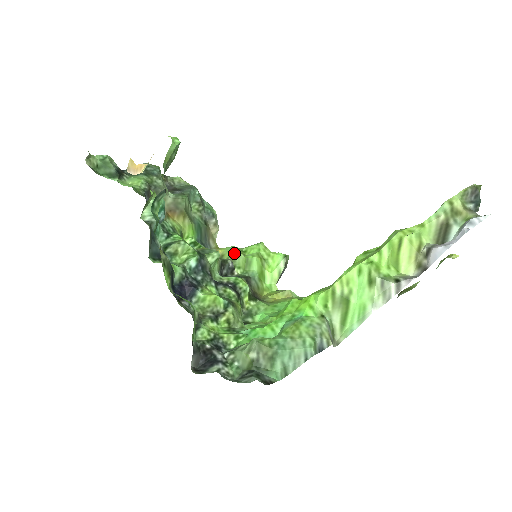
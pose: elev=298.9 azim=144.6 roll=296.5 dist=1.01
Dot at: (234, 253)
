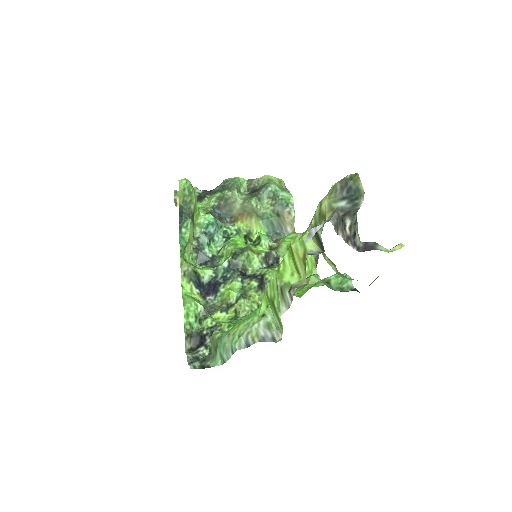
Dot at: (280, 244)
